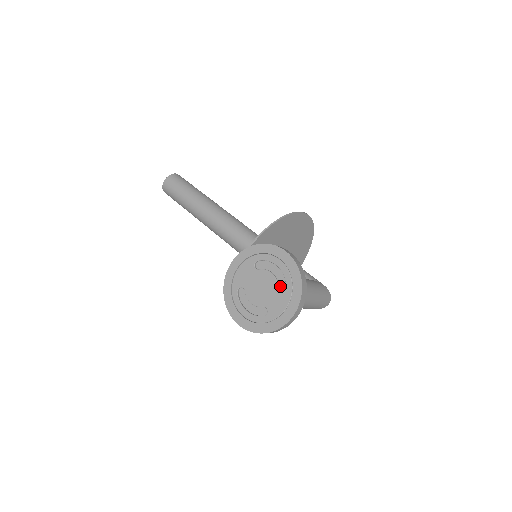
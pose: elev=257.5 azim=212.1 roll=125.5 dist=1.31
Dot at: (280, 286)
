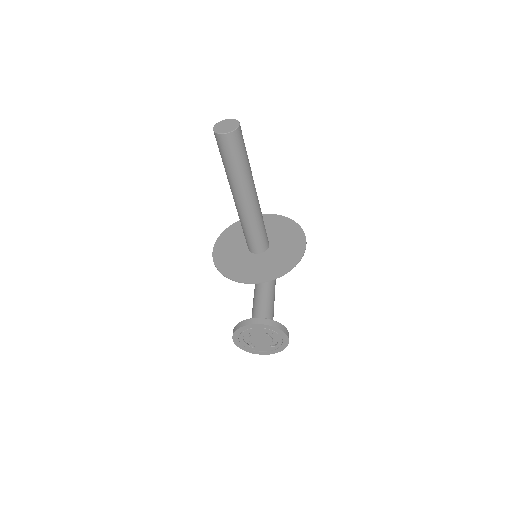
Dot at: occluded
